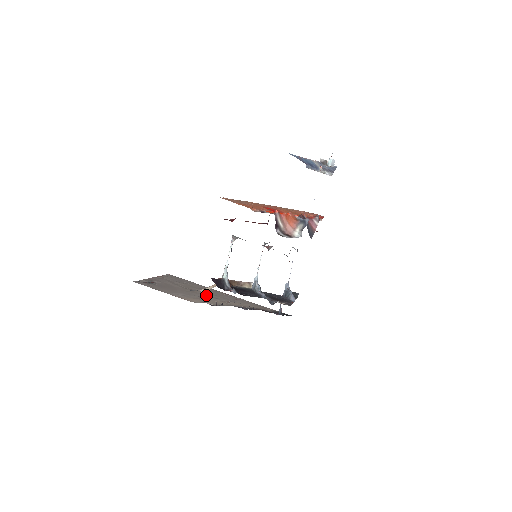
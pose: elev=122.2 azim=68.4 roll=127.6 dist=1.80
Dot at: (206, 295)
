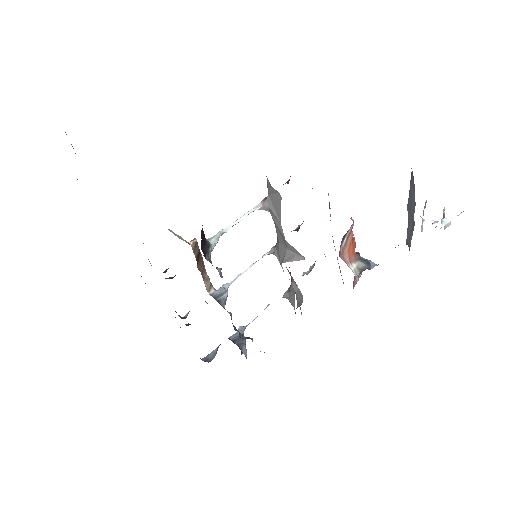
Dot at: occluded
